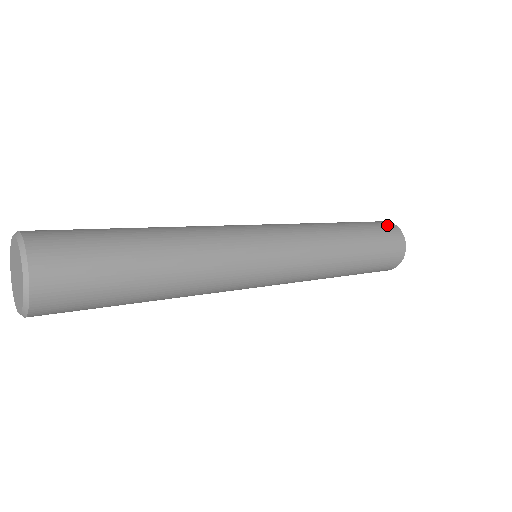
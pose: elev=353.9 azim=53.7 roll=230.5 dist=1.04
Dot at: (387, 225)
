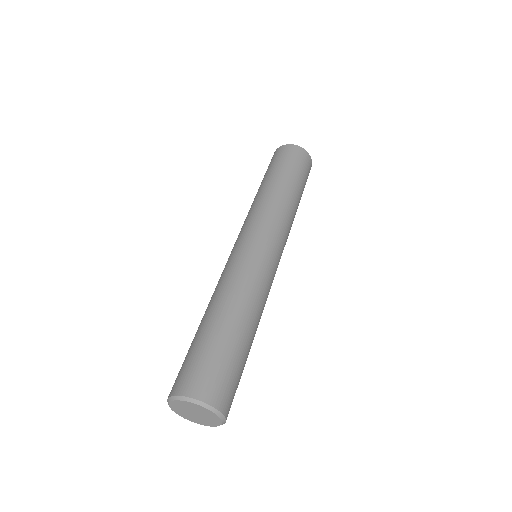
Dot at: (289, 151)
